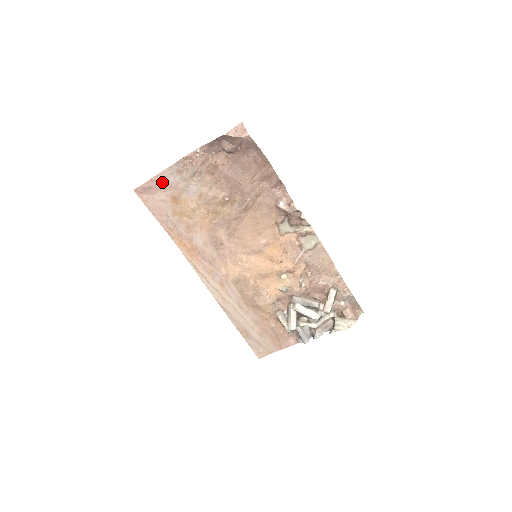
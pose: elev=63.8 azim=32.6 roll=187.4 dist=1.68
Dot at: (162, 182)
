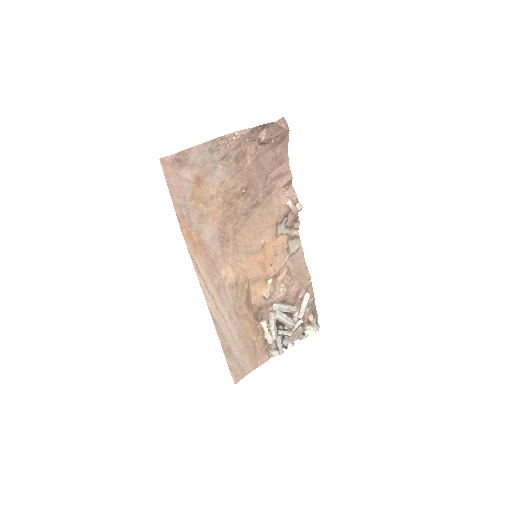
Dot at: (192, 158)
